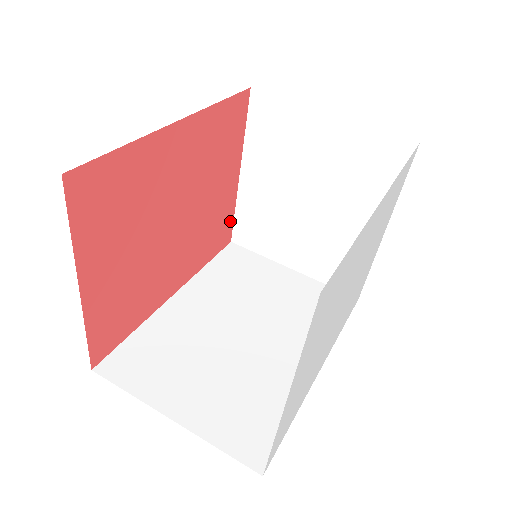
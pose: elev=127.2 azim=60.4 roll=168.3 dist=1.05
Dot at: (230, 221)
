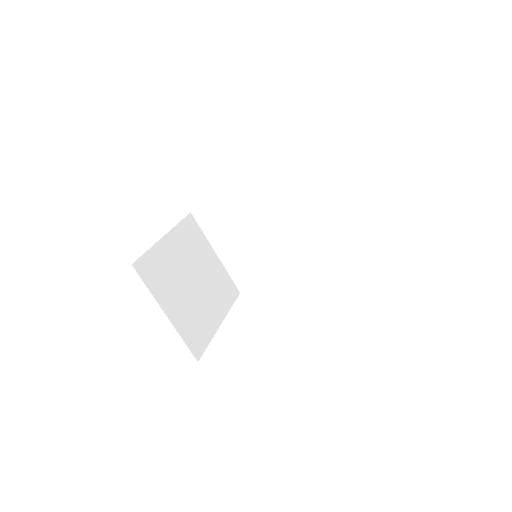
Dot at: occluded
